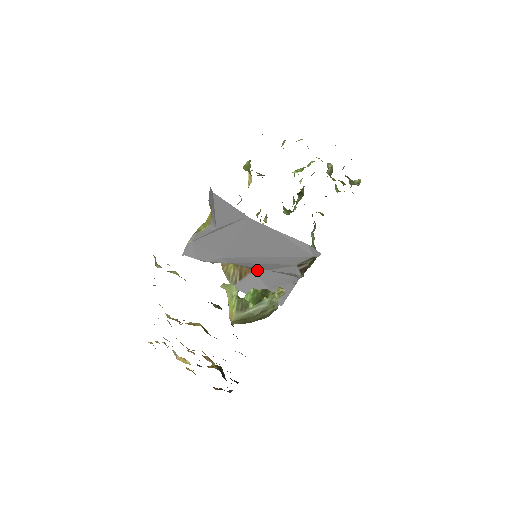
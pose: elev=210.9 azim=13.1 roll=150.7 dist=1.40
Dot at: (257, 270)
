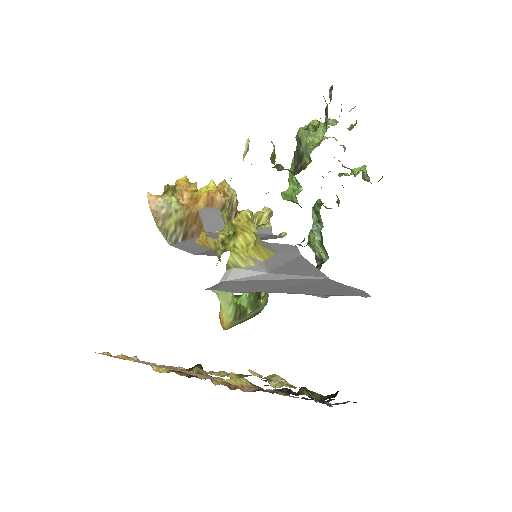
Dot at: (211, 234)
